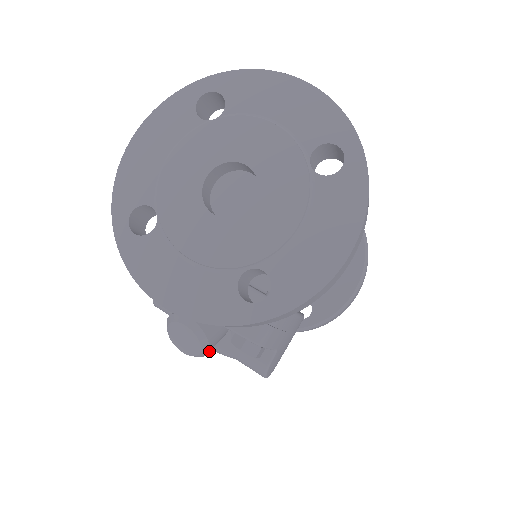
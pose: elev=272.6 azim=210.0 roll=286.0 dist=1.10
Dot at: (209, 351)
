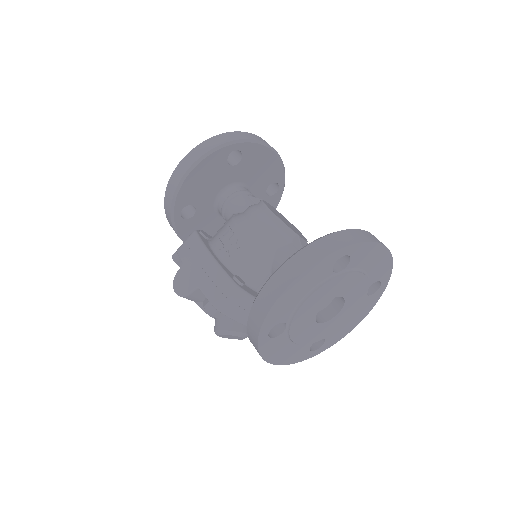
Dot at: occluded
